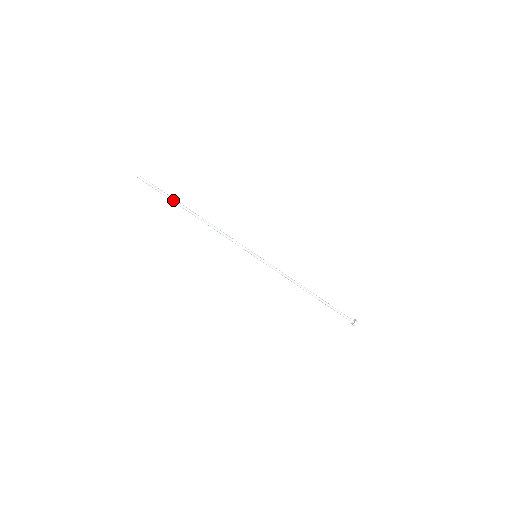
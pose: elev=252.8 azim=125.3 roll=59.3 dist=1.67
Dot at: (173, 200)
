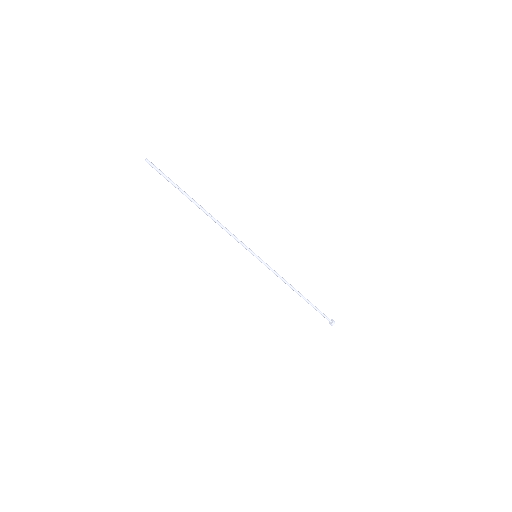
Dot at: (182, 191)
